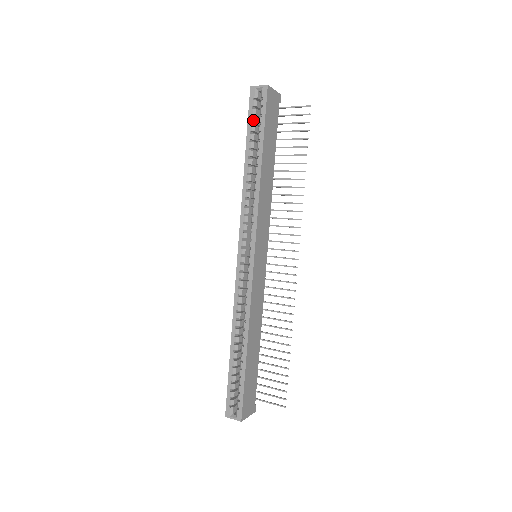
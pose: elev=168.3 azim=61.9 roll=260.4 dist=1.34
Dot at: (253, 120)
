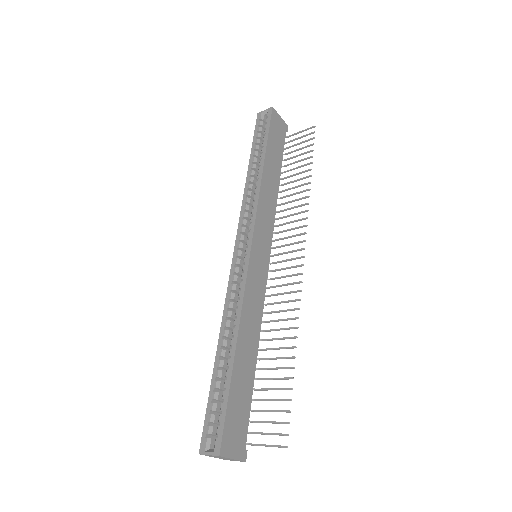
Dot at: (258, 135)
